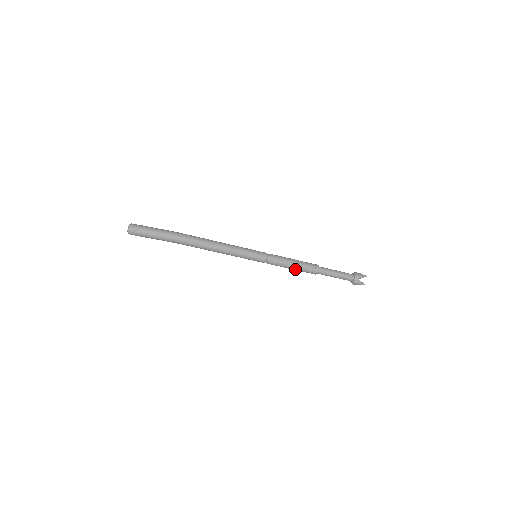
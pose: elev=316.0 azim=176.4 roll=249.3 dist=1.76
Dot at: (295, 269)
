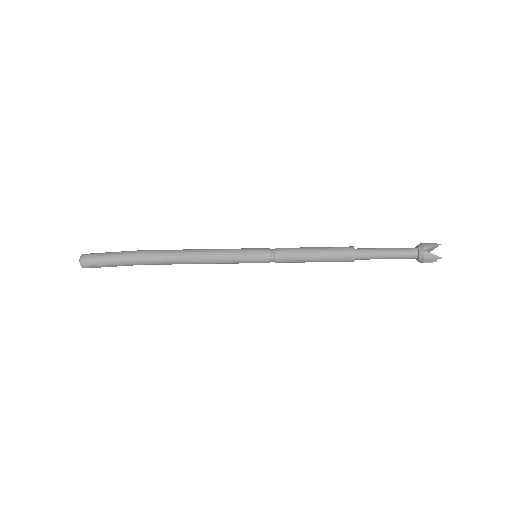
Dot at: (318, 260)
